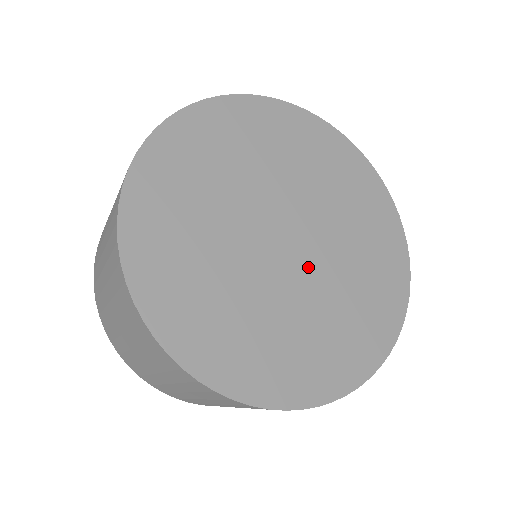
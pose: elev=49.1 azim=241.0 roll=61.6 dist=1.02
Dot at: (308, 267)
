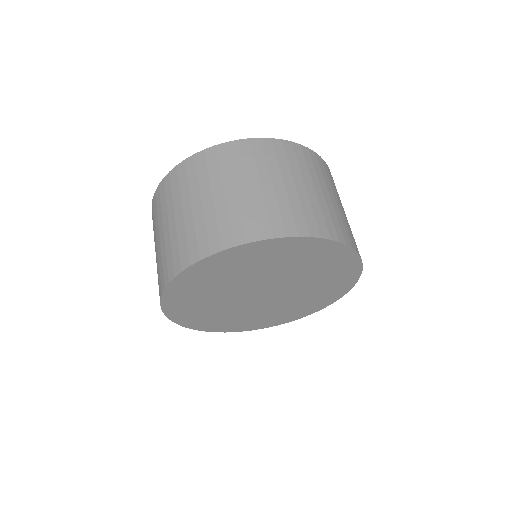
Dot at: (261, 303)
